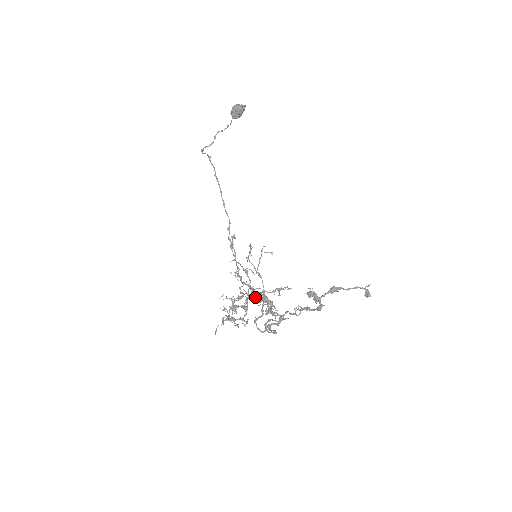
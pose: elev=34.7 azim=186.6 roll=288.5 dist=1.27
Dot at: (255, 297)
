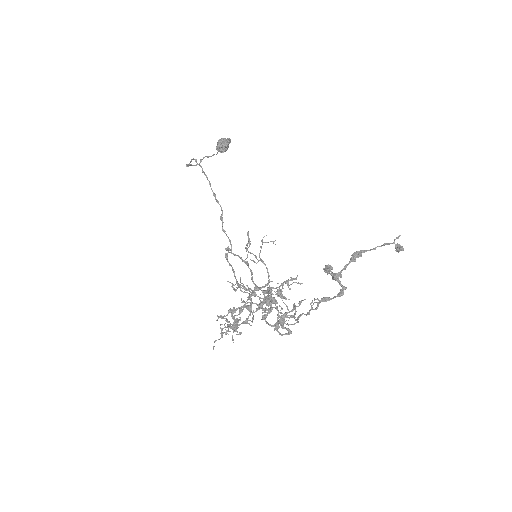
Dot at: occluded
